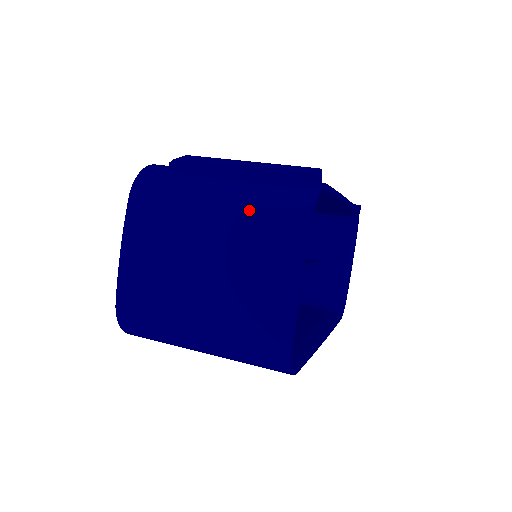
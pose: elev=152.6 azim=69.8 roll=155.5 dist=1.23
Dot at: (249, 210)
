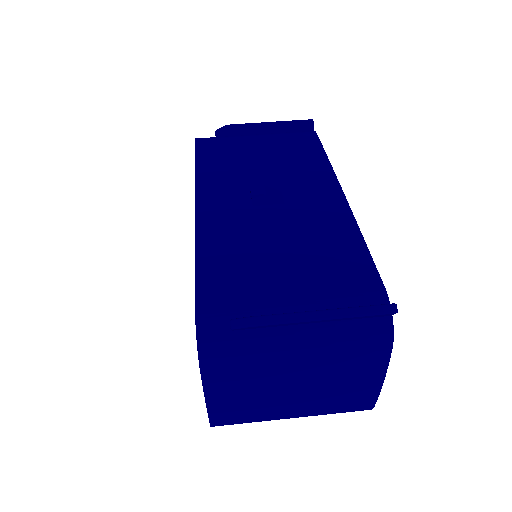
Dot at: (334, 352)
